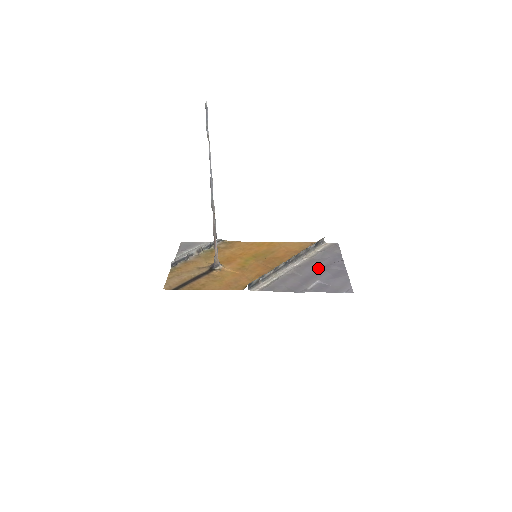
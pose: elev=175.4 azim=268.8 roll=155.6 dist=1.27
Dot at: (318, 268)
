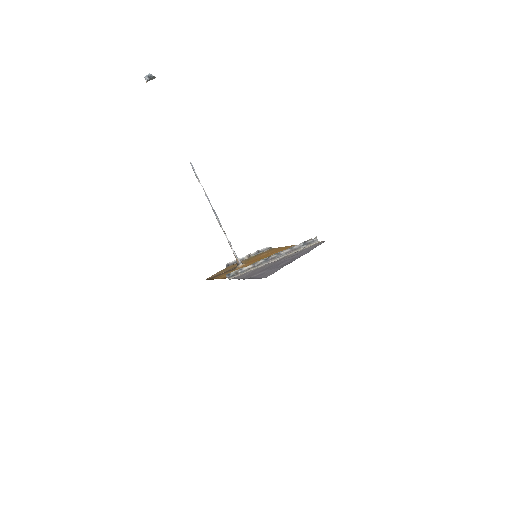
Dot at: (280, 262)
